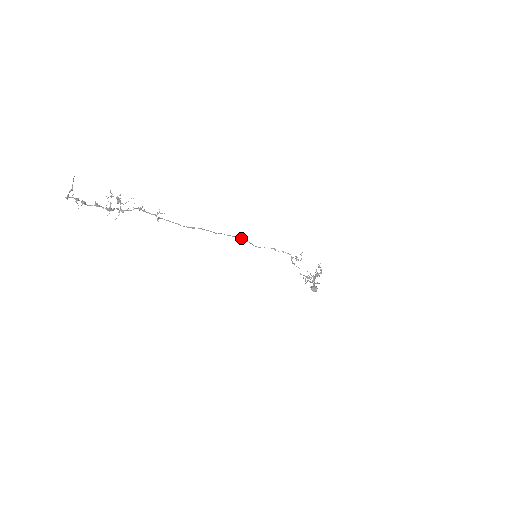
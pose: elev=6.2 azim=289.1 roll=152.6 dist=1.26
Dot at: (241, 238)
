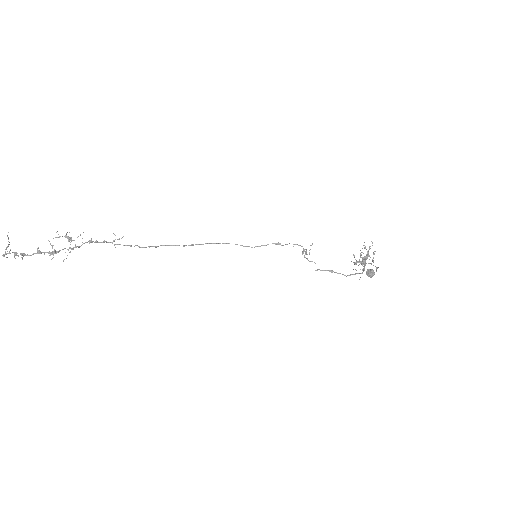
Dot at: occluded
